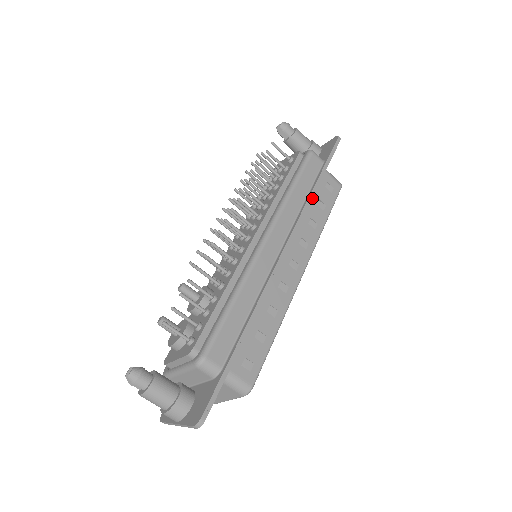
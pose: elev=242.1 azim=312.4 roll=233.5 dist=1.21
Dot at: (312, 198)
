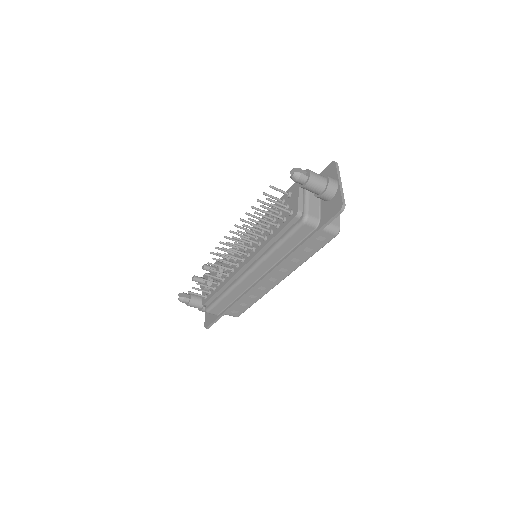
Dot at: occluded
